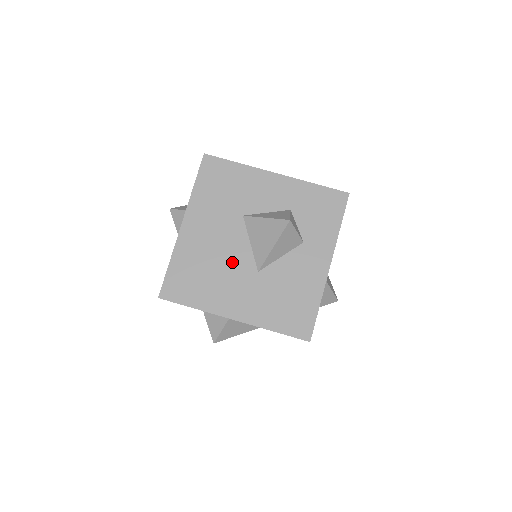
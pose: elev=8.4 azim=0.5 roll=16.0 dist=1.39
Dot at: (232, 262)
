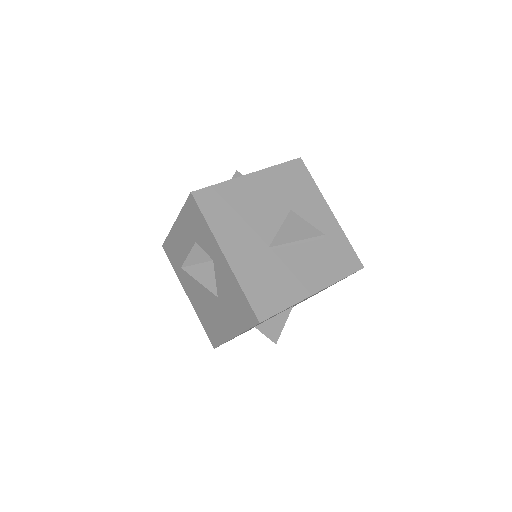
Dot at: (258, 225)
